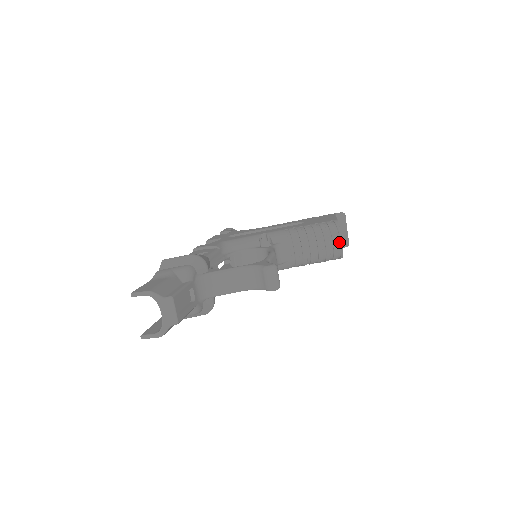
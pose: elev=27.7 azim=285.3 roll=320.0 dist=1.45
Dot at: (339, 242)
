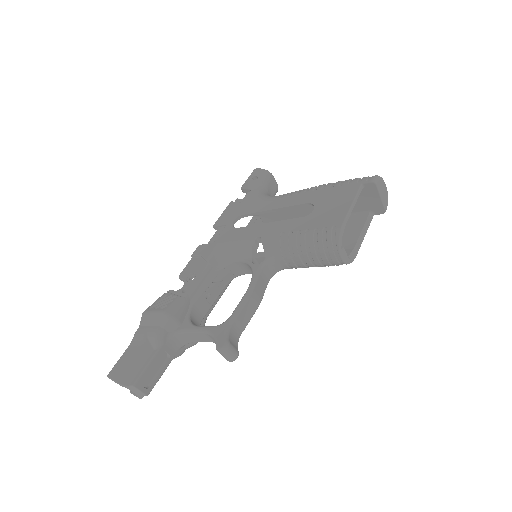
Dot at: (339, 258)
